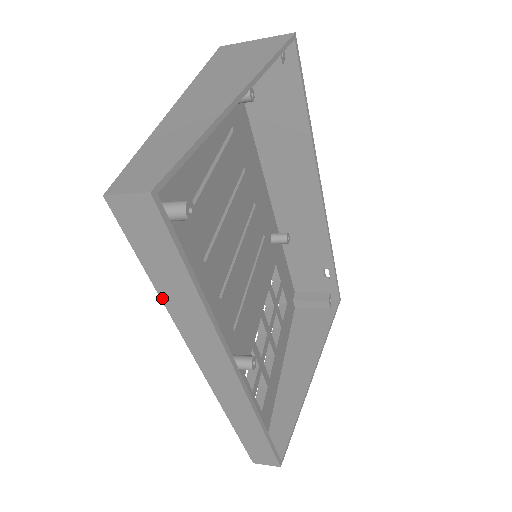
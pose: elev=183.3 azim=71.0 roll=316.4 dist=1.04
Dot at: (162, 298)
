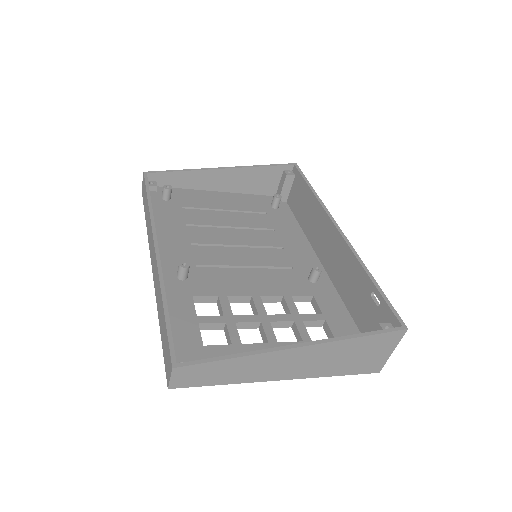
Dot at: (146, 222)
